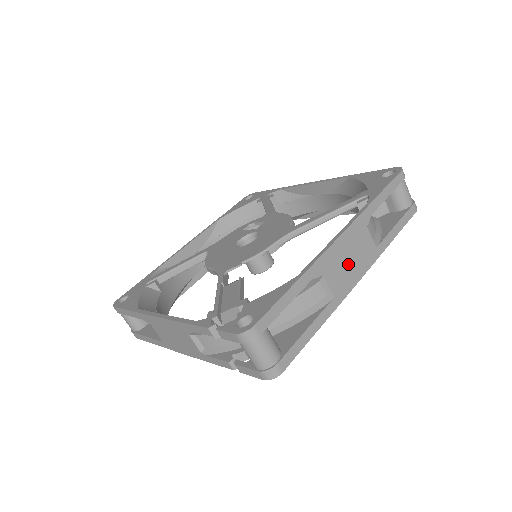
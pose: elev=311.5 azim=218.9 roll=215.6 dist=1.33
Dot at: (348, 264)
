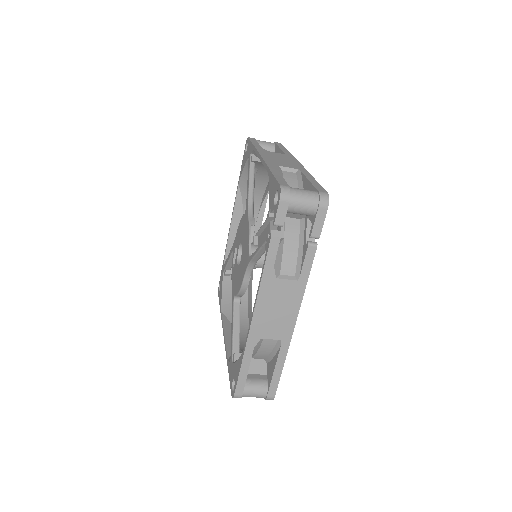
Dot at: (283, 161)
